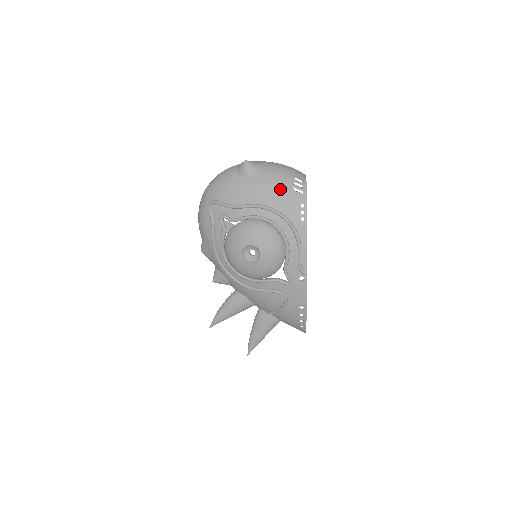
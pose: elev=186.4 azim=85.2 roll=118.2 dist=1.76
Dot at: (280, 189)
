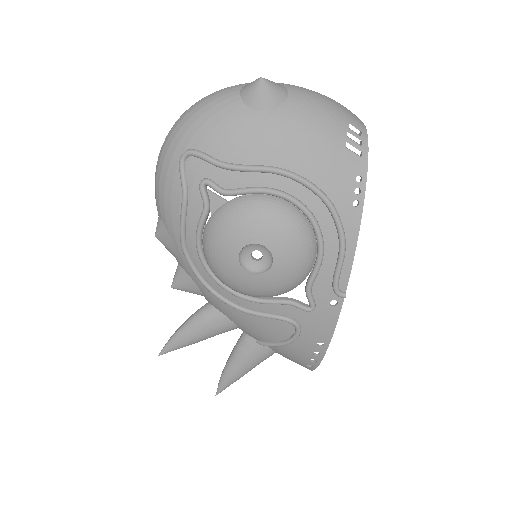
Dot at: (322, 143)
